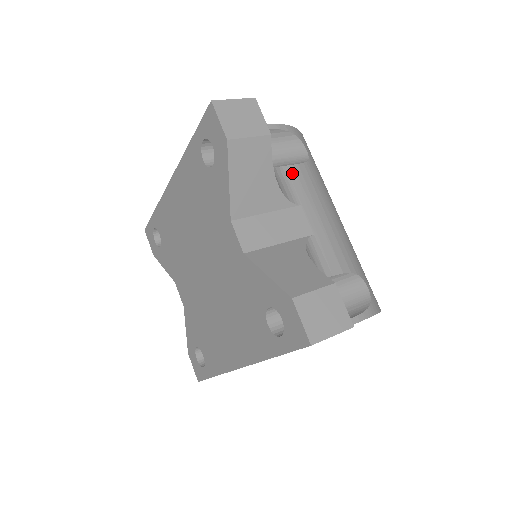
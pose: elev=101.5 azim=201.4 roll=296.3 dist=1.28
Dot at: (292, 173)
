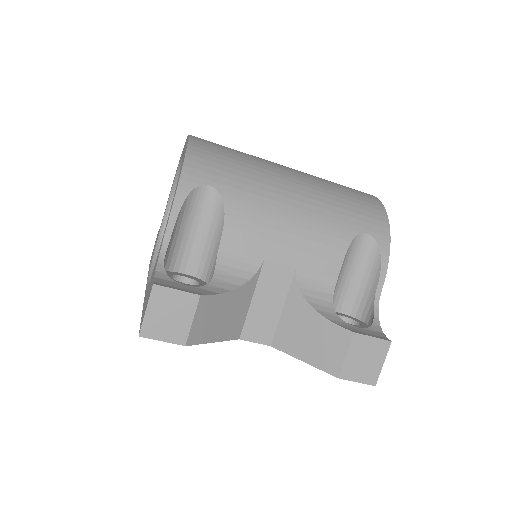
Dot at: (230, 243)
